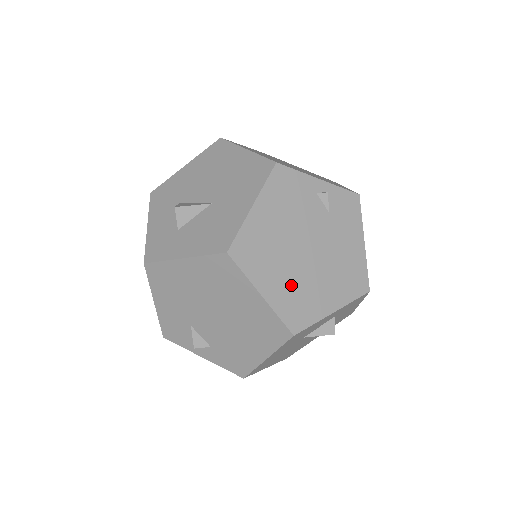
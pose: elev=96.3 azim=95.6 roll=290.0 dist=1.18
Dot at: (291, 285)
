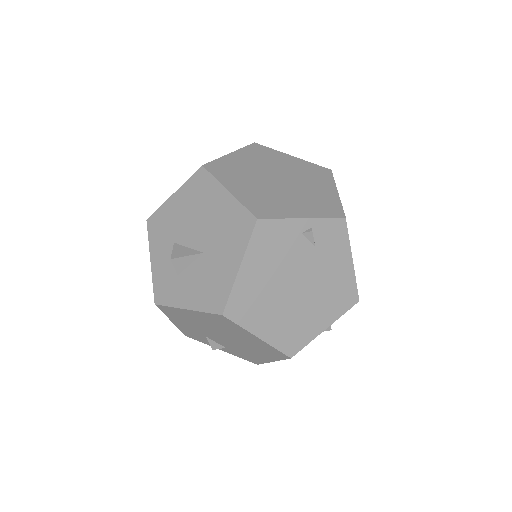
Dot at: (284, 321)
